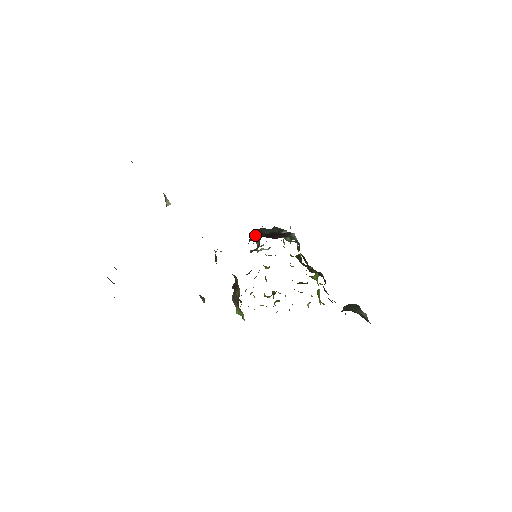
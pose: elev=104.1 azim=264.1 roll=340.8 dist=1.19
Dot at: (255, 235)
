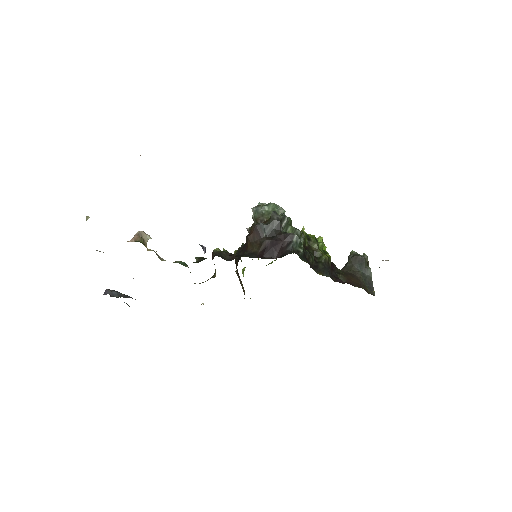
Dot at: (252, 238)
